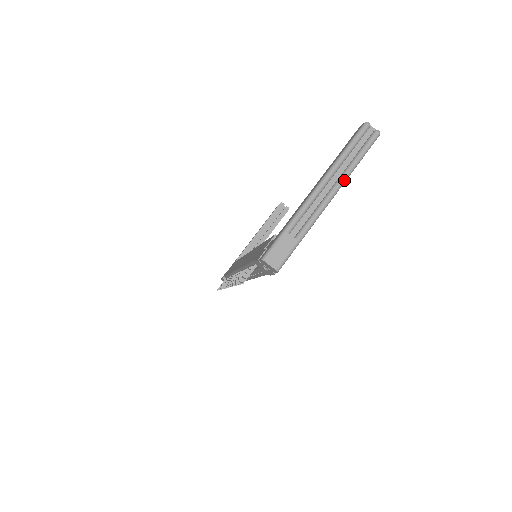
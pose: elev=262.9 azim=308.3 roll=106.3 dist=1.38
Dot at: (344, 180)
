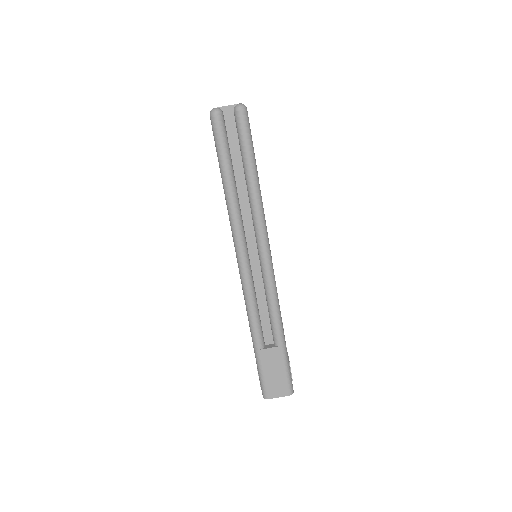
Dot at: (262, 225)
